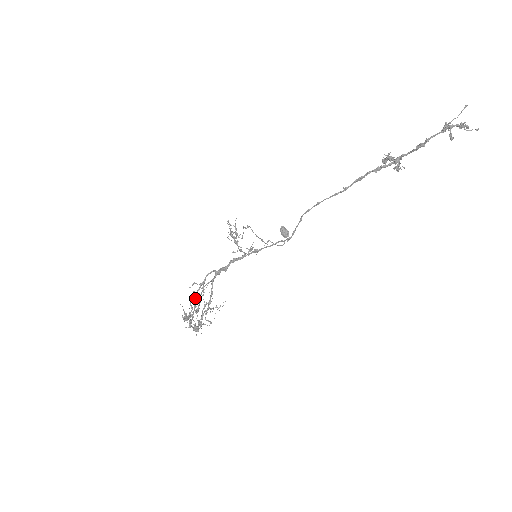
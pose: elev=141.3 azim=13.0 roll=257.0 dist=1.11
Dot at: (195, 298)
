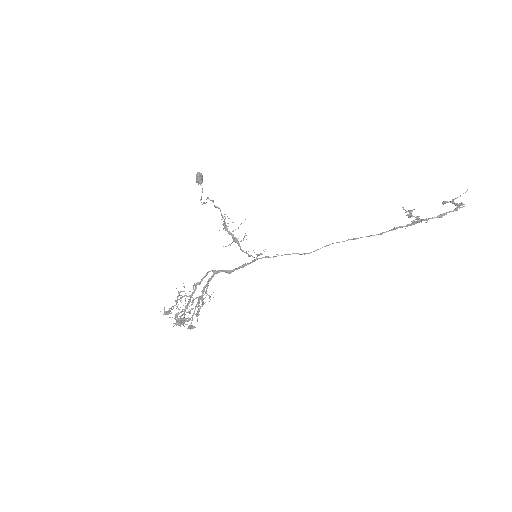
Dot at: occluded
